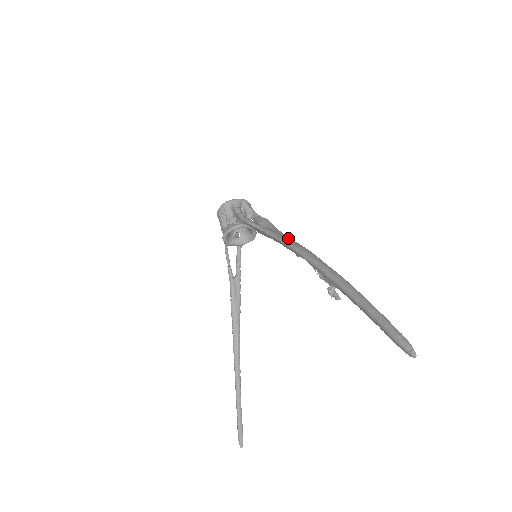
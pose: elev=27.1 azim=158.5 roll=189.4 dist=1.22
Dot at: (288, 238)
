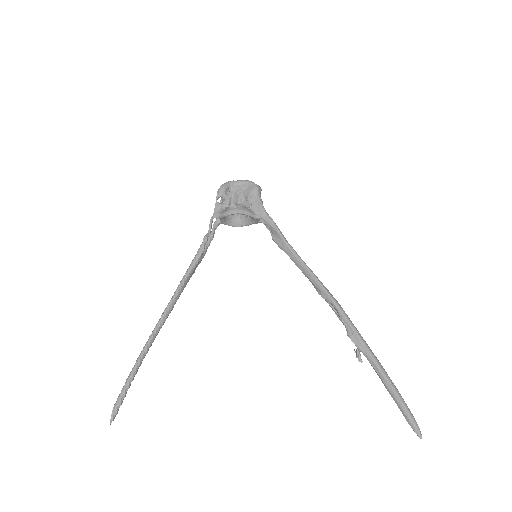
Dot at: occluded
